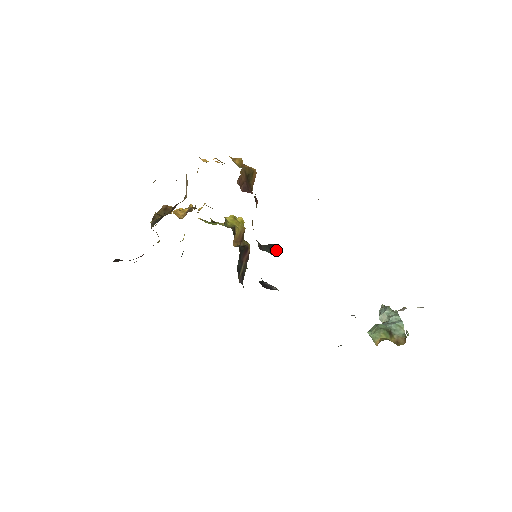
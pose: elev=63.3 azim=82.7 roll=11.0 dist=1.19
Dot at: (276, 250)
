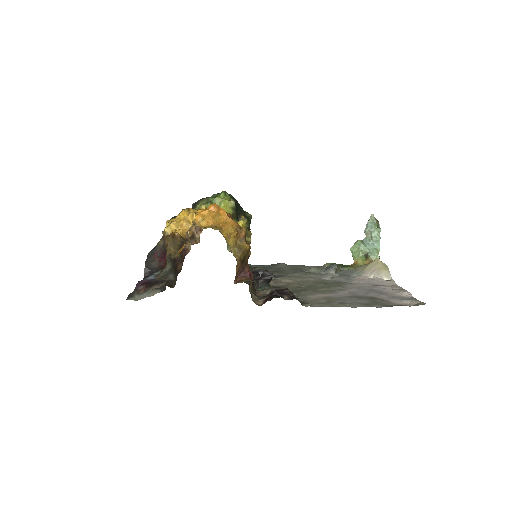
Dot at: (270, 281)
